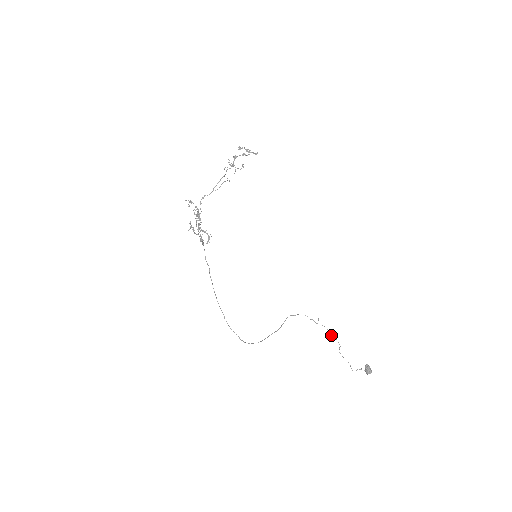
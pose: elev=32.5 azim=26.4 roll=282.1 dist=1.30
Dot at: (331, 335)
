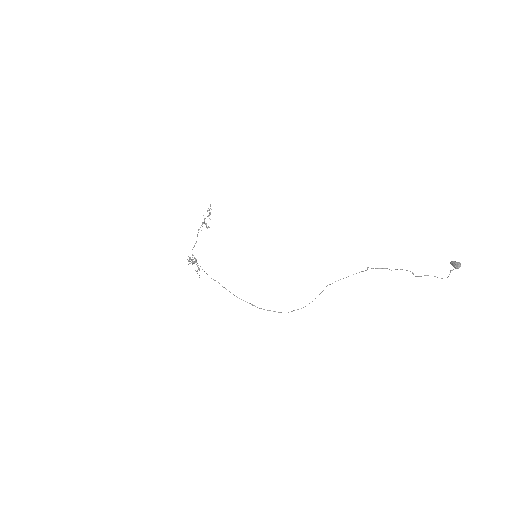
Dot at: occluded
